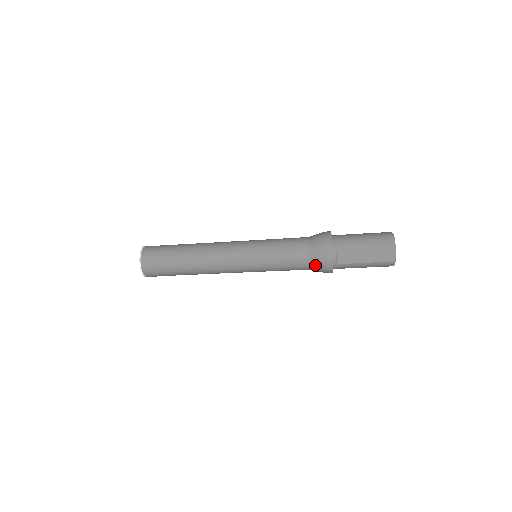
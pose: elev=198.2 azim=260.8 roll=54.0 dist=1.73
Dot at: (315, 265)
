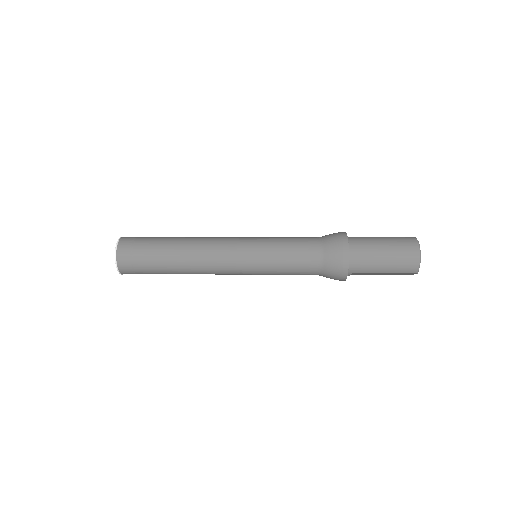
Dot at: occluded
